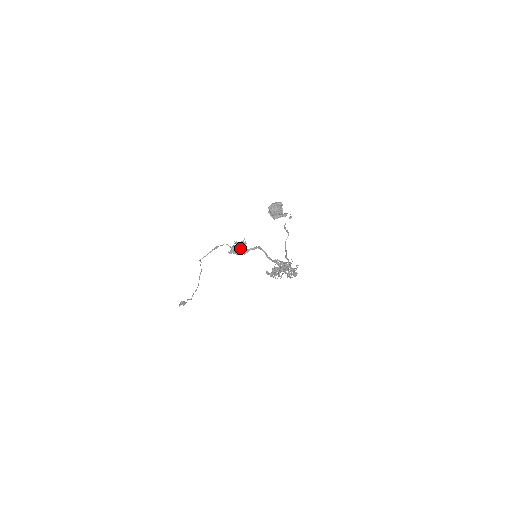
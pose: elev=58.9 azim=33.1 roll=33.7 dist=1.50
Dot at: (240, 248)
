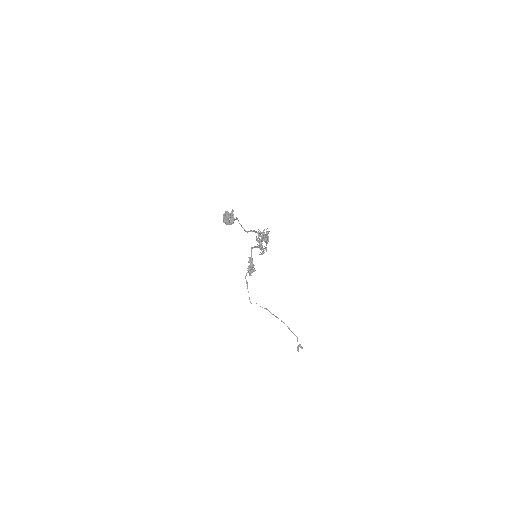
Dot at: occluded
